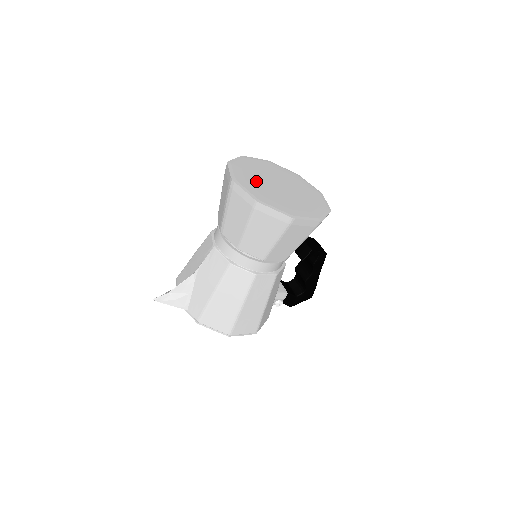
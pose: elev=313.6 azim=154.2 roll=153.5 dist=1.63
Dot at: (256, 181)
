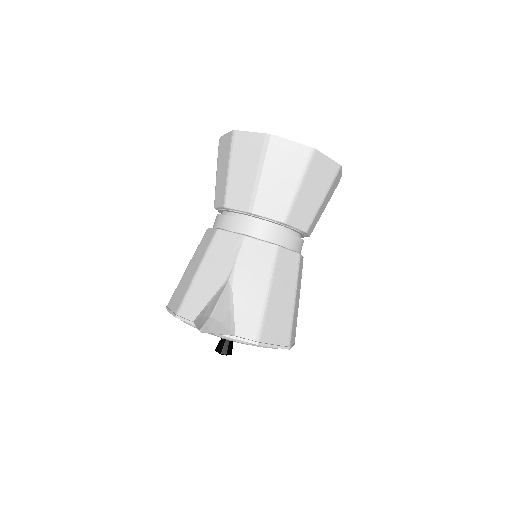
Dot at: occluded
